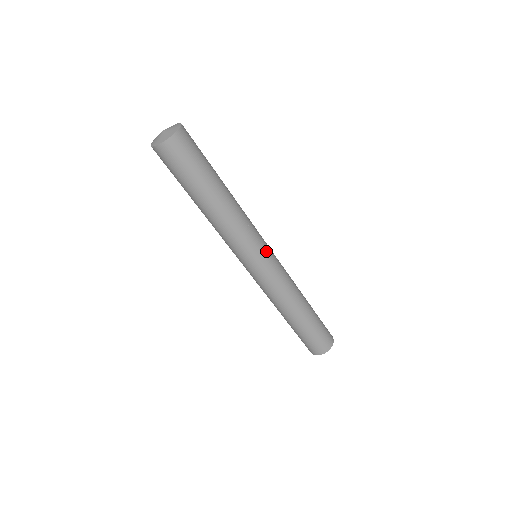
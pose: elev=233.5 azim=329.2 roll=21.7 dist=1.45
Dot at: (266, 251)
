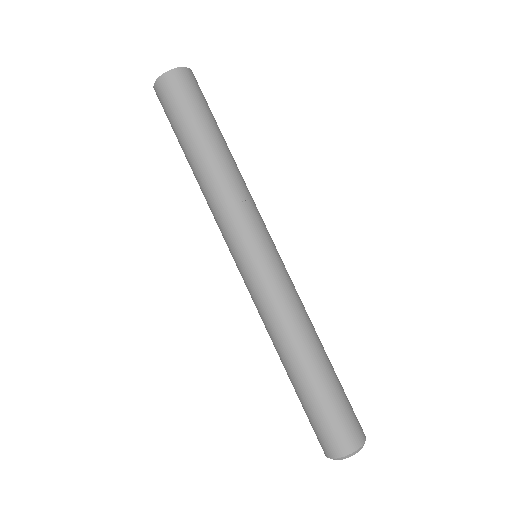
Dot at: (270, 242)
